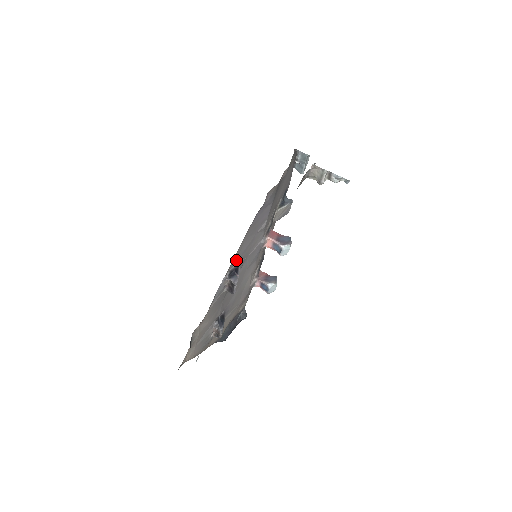
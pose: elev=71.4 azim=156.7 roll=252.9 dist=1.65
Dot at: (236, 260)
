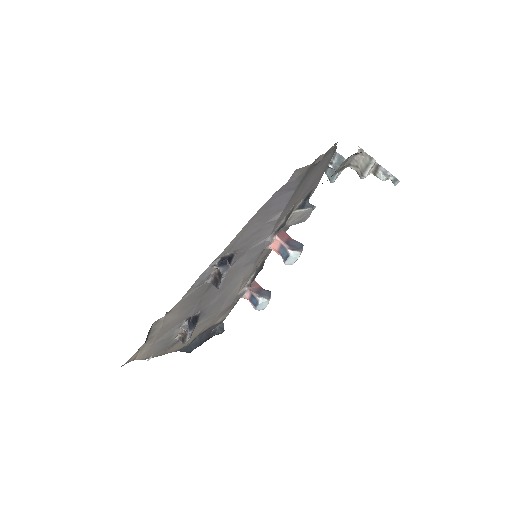
Dot at: (233, 246)
